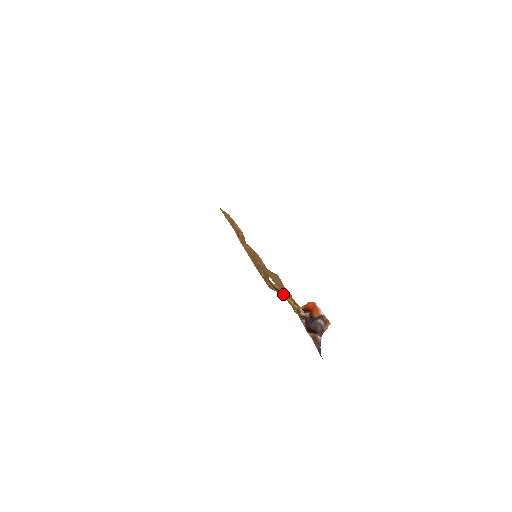
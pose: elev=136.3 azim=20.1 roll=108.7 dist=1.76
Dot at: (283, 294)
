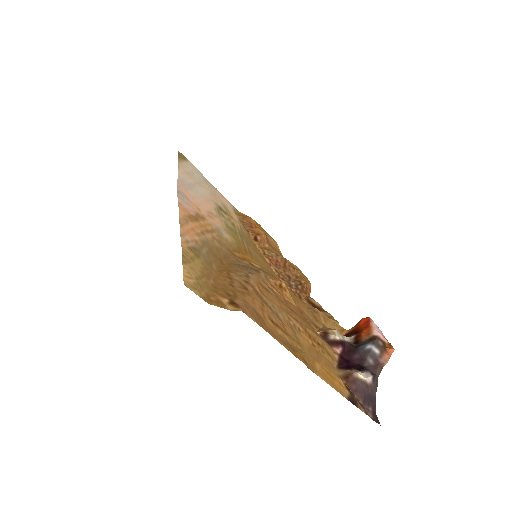
Dot at: (214, 290)
